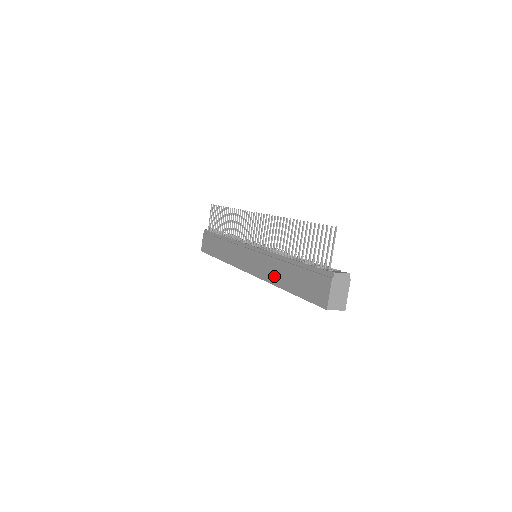
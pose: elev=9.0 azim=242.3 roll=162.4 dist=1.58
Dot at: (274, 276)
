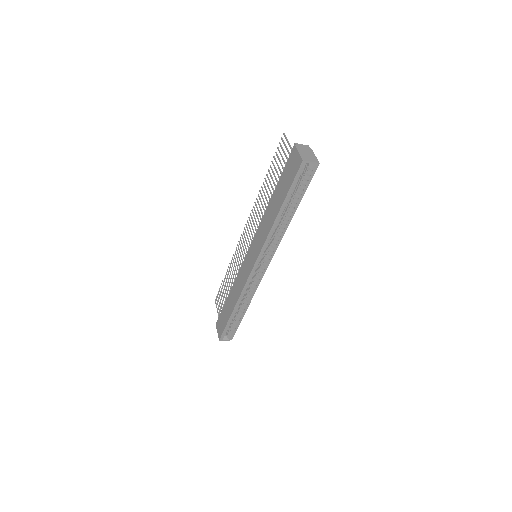
Dot at: (268, 224)
